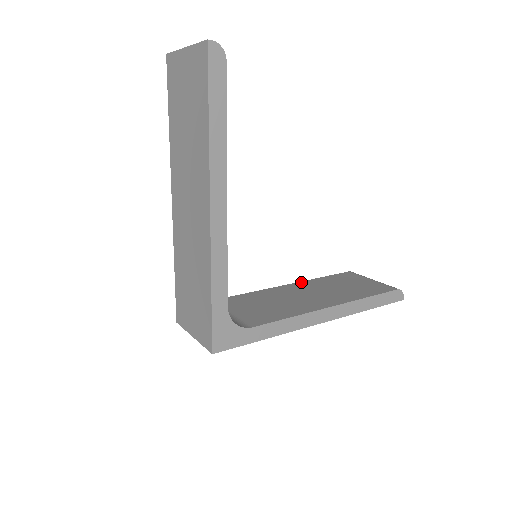
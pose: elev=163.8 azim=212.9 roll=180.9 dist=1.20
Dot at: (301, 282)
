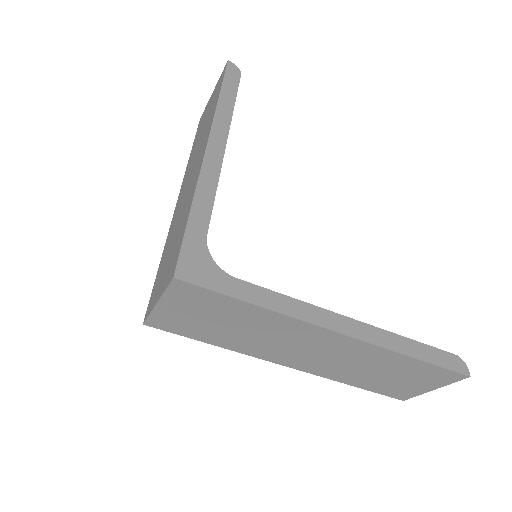
Dot at: occluded
